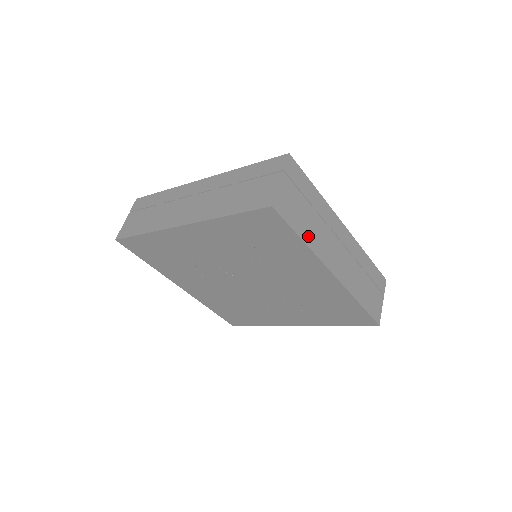
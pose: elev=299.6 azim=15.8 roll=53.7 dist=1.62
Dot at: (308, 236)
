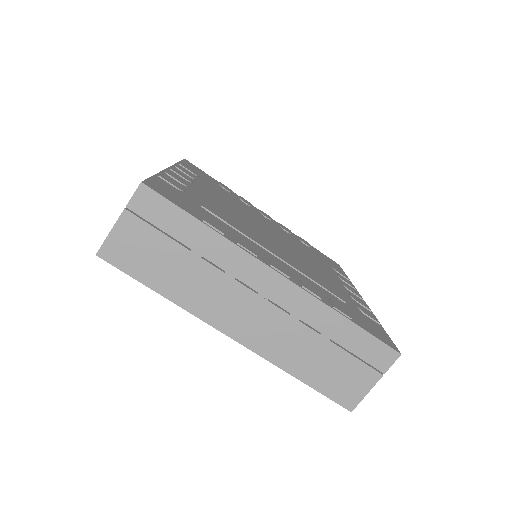
Dot at: occluded
